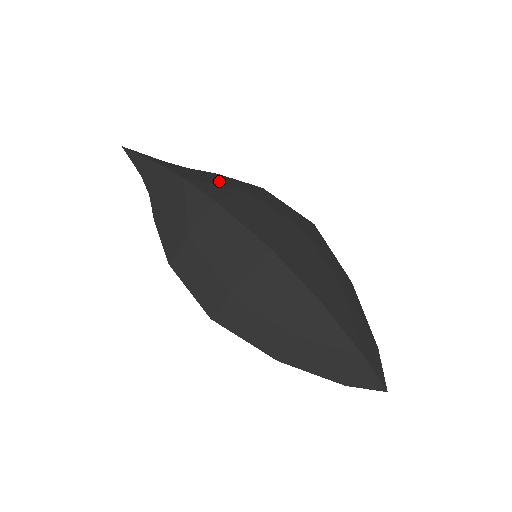
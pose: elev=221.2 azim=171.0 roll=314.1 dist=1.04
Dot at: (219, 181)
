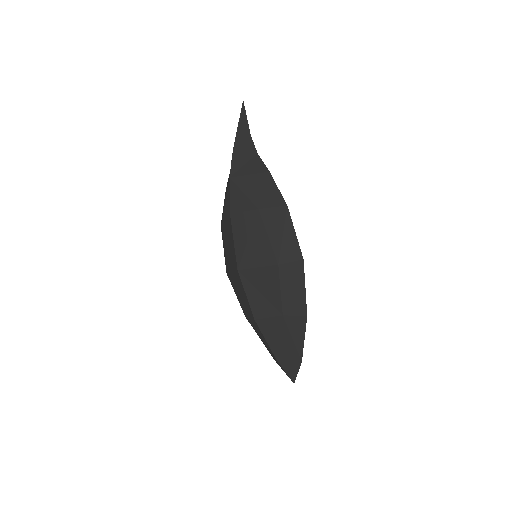
Dot at: (254, 188)
